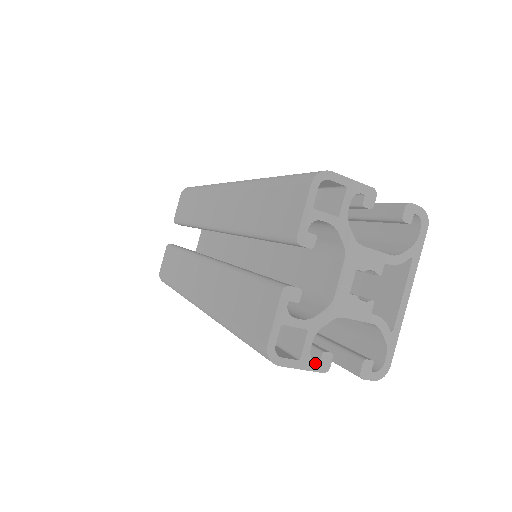
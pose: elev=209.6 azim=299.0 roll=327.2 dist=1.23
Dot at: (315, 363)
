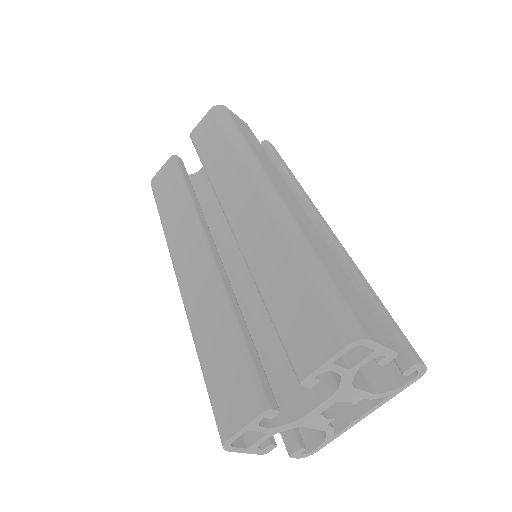
Dot at: (259, 450)
